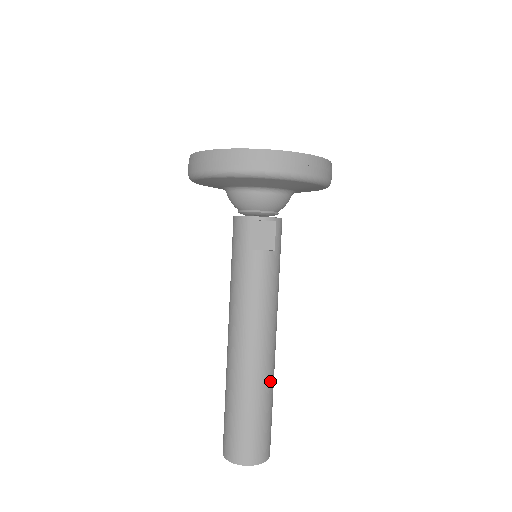
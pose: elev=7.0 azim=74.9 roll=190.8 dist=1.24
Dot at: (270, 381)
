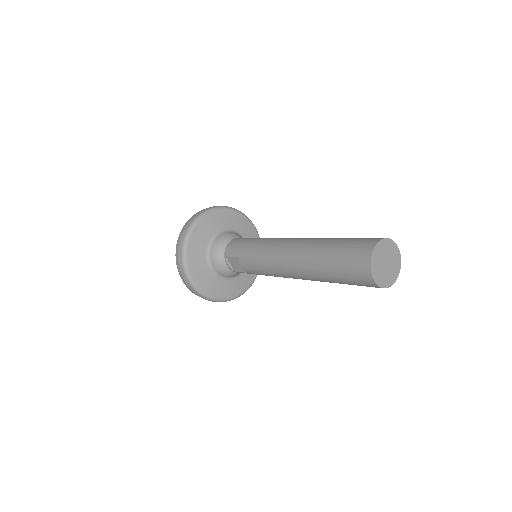
Dot at: occluded
